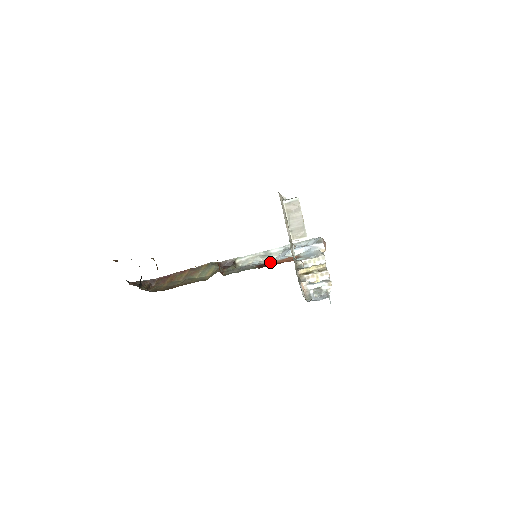
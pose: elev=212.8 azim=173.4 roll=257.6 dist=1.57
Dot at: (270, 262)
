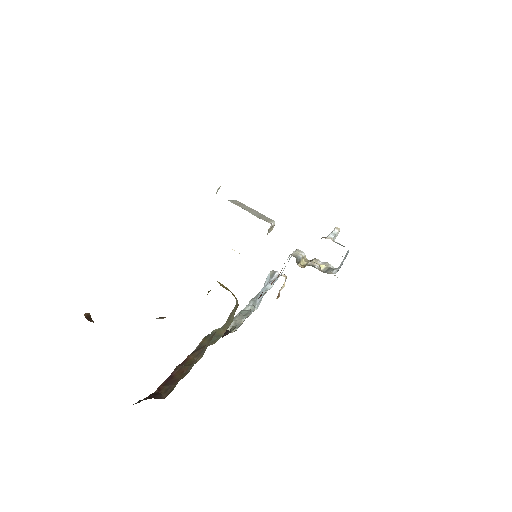
Dot at: (263, 294)
